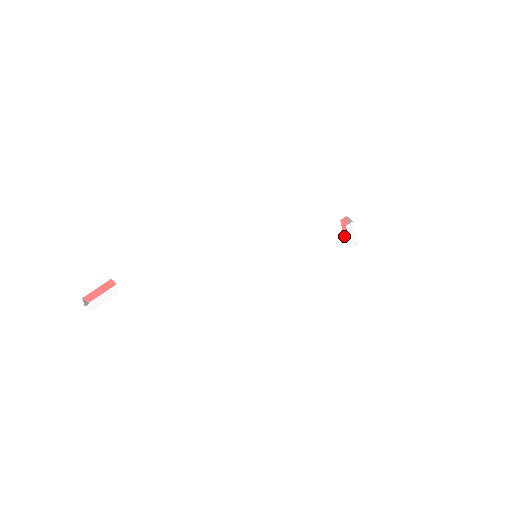
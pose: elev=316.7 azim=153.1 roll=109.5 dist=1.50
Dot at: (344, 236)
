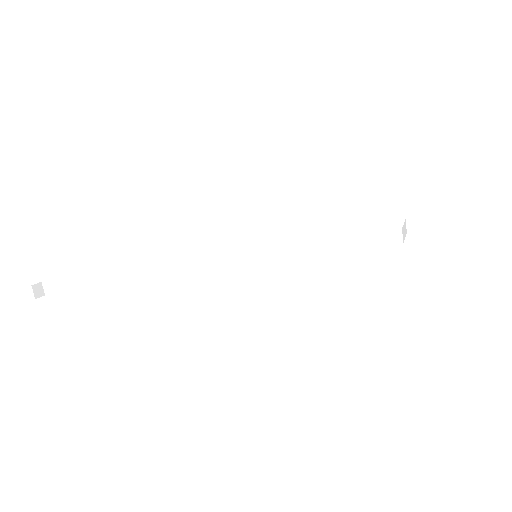
Dot at: occluded
